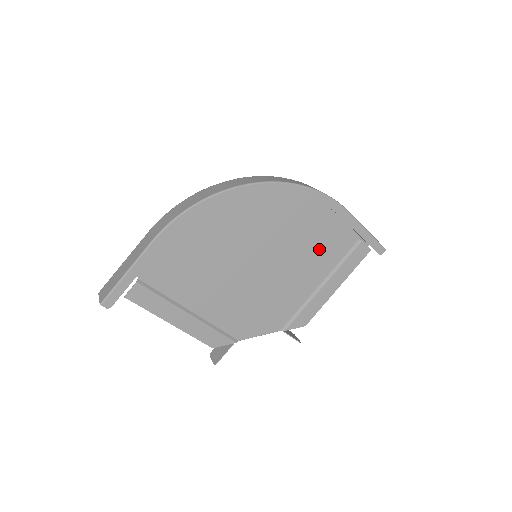
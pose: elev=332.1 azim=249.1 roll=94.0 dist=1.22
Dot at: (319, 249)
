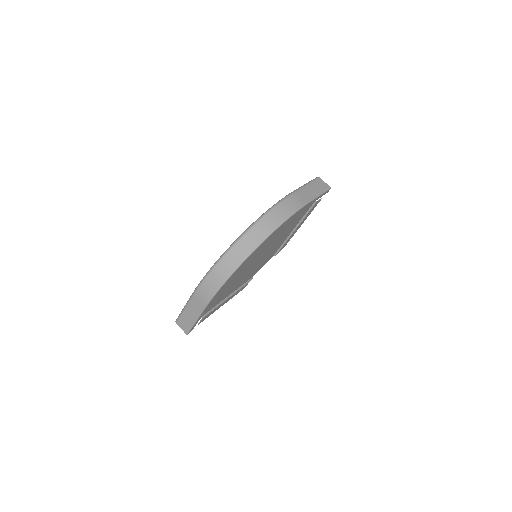
Dot at: (291, 225)
